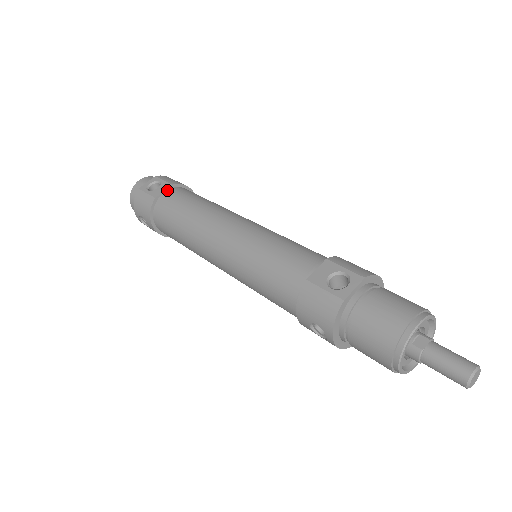
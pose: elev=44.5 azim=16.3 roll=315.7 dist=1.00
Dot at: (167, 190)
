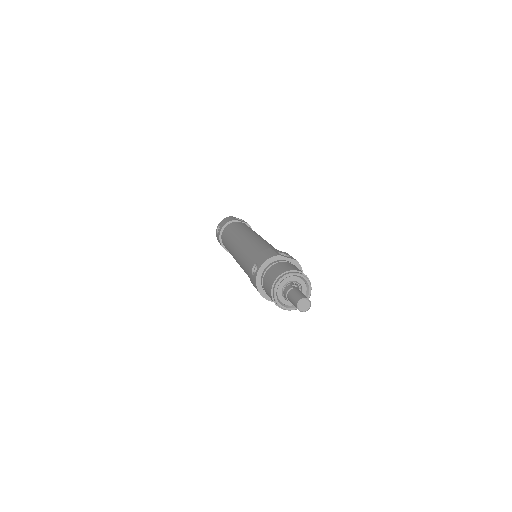
Dot at: (244, 223)
